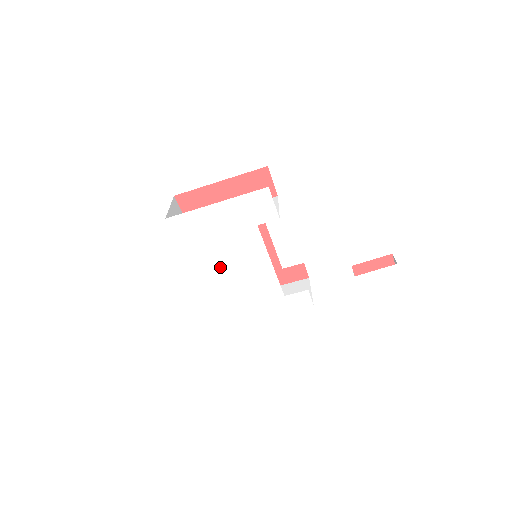
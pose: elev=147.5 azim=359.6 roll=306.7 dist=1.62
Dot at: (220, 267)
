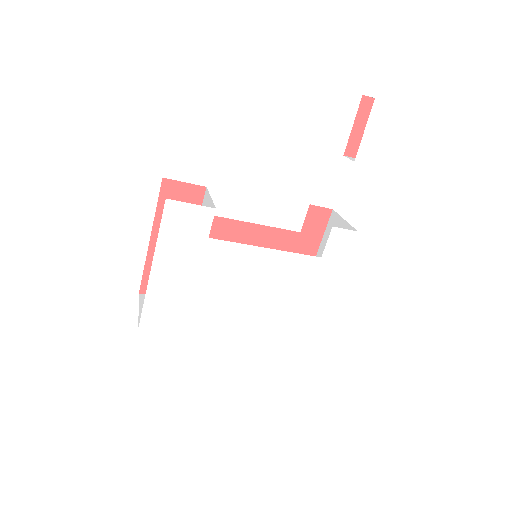
Dot at: (235, 305)
